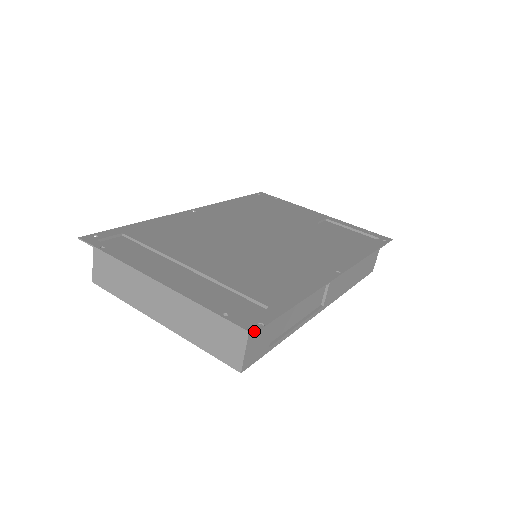
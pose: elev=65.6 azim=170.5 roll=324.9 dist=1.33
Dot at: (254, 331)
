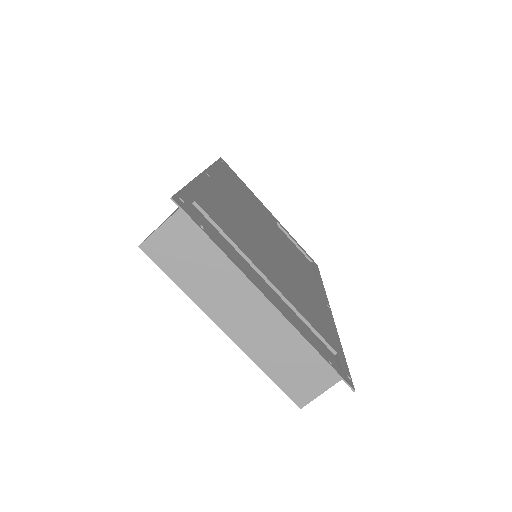
Dot at: occluded
